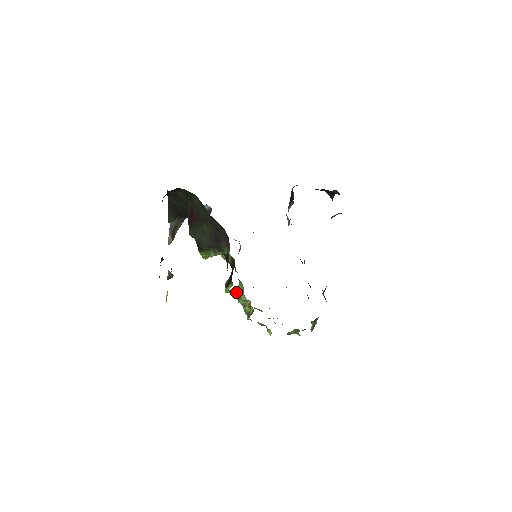
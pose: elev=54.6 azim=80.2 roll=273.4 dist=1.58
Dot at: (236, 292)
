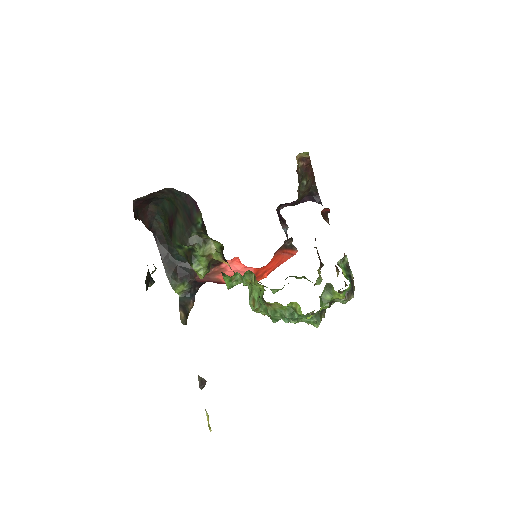
Dot at: (236, 276)
